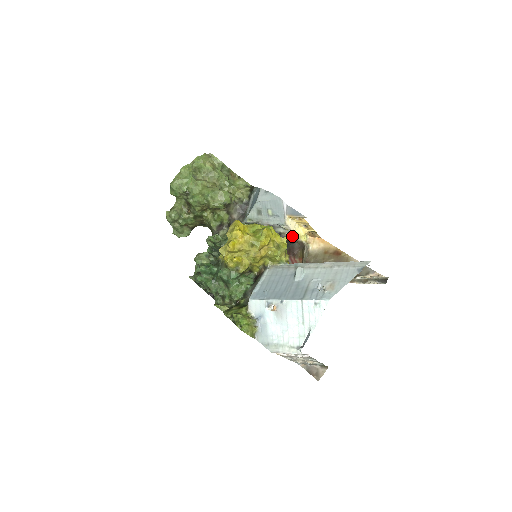
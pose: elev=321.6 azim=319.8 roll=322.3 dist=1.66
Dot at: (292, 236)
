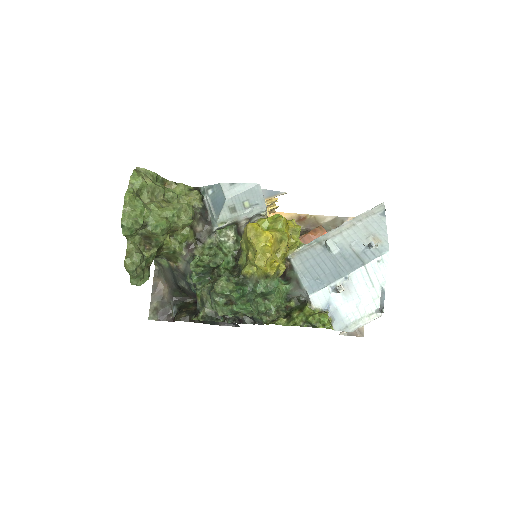
Dot at: occluded
